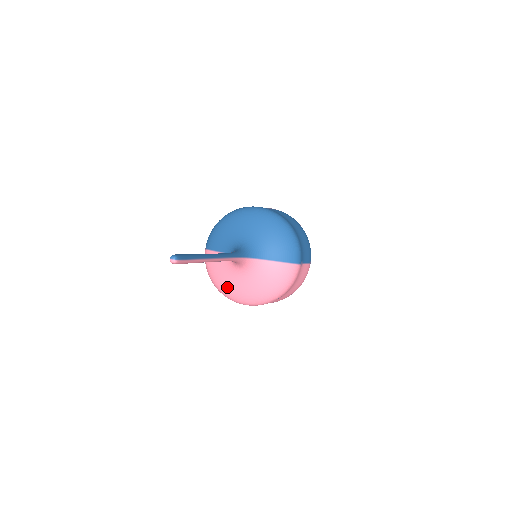
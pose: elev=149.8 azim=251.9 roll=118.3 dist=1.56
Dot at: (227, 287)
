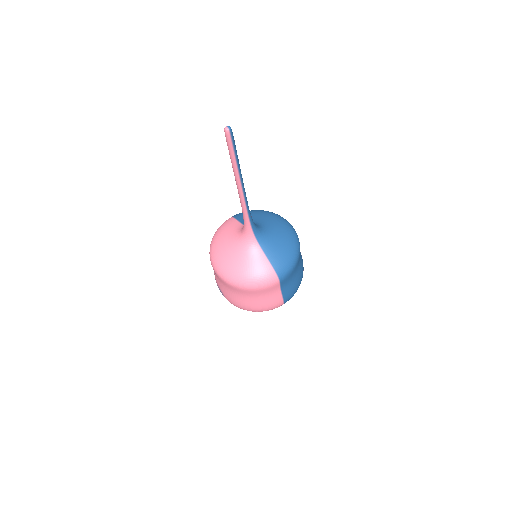
Dot at: (219, 246)
